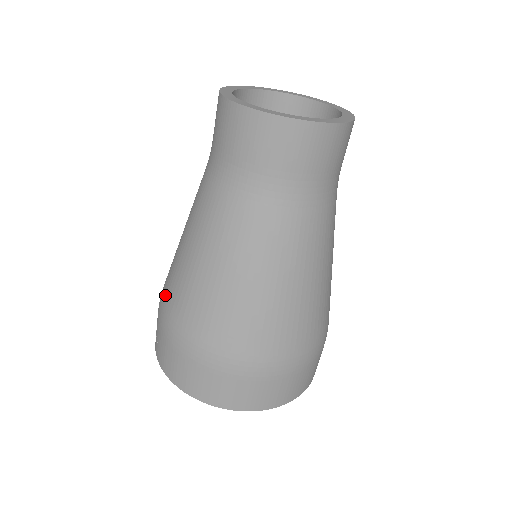
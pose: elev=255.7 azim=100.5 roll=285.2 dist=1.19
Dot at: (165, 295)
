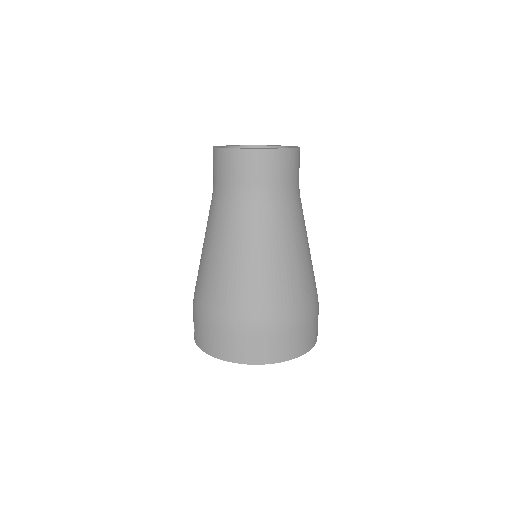
Dot at: (197, 293)
